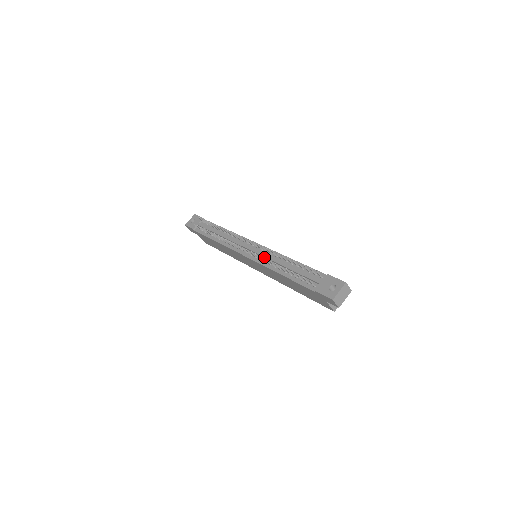
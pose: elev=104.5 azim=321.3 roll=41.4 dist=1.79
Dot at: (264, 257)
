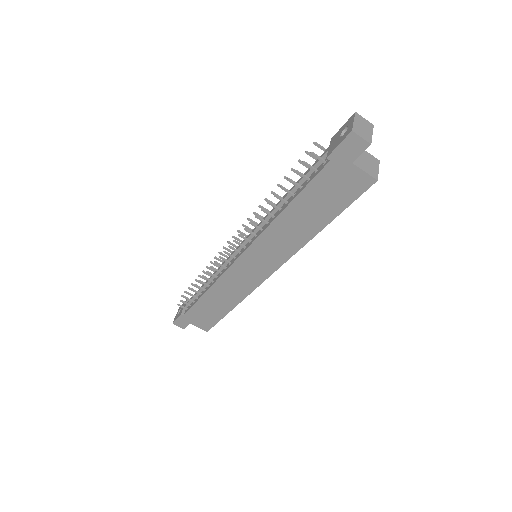
Dot at: occluded
